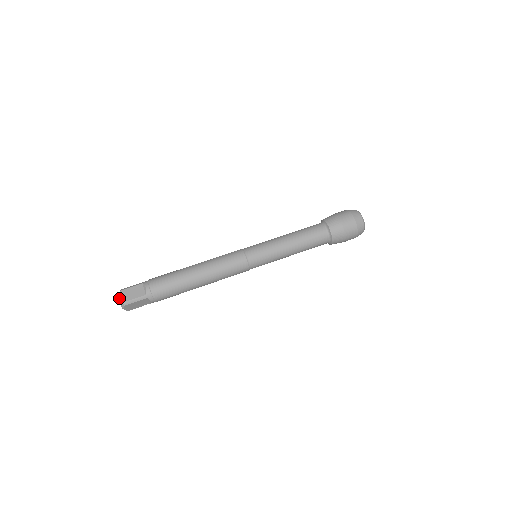
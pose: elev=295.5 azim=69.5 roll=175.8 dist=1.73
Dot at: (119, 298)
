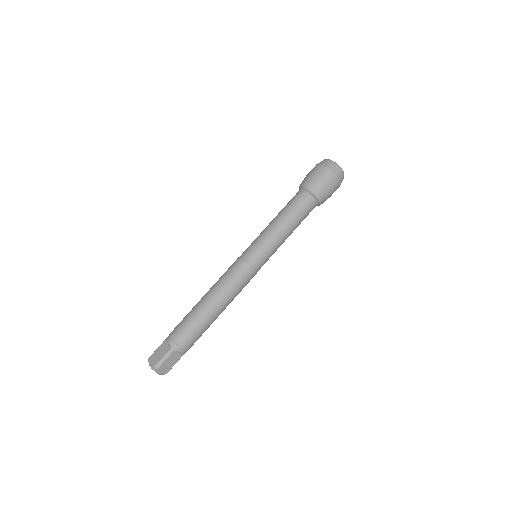
Dot at: (160, 374)
